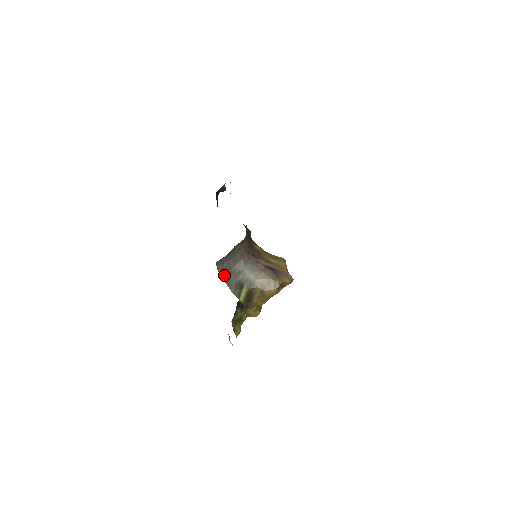
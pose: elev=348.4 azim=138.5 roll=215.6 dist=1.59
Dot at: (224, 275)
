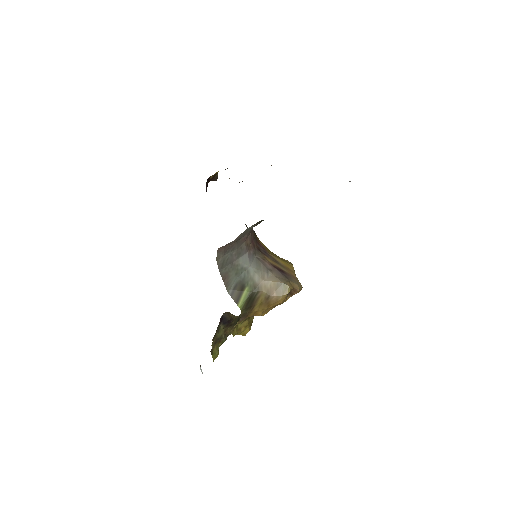
Dot at: (223, 270)
